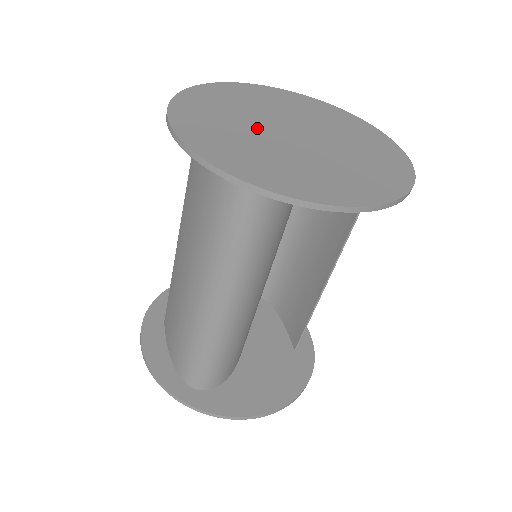
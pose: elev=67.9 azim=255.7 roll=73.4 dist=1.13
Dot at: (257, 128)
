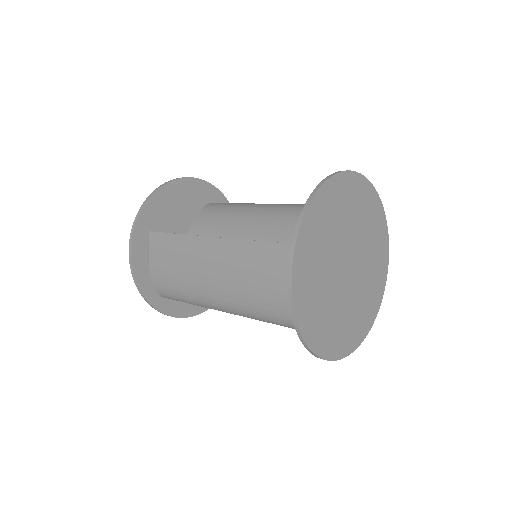
Dot at: (333, 268)
